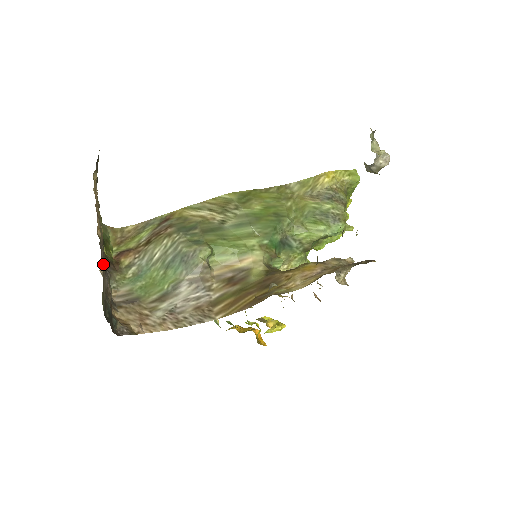
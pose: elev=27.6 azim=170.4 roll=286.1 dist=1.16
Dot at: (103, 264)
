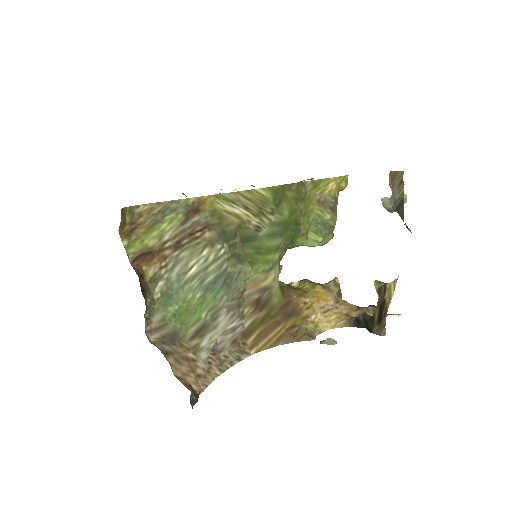
Dot at: occluded
